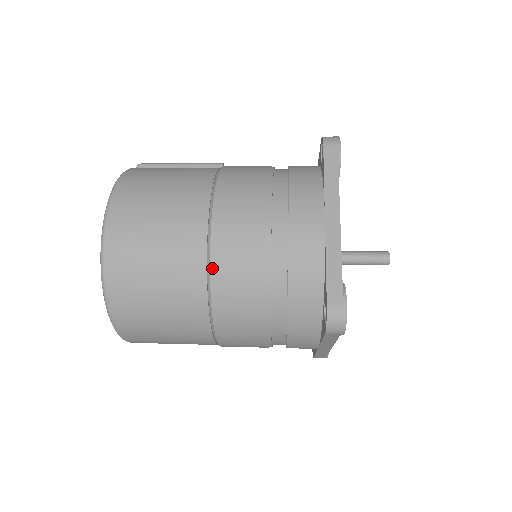
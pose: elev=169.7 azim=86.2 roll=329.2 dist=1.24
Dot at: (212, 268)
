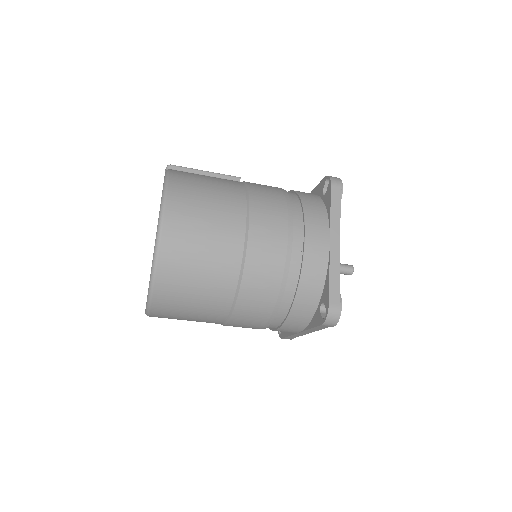
Dot at: (245, 268)
